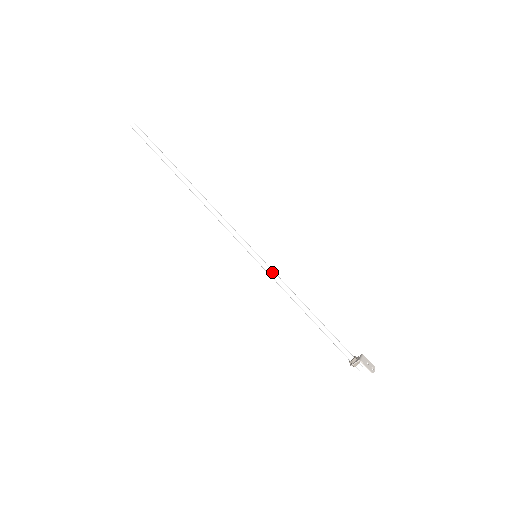
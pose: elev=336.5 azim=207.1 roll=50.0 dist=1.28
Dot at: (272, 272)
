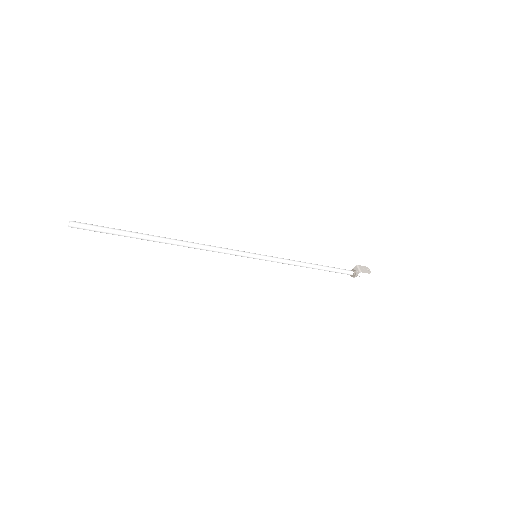
Dot at: (275, 259)
